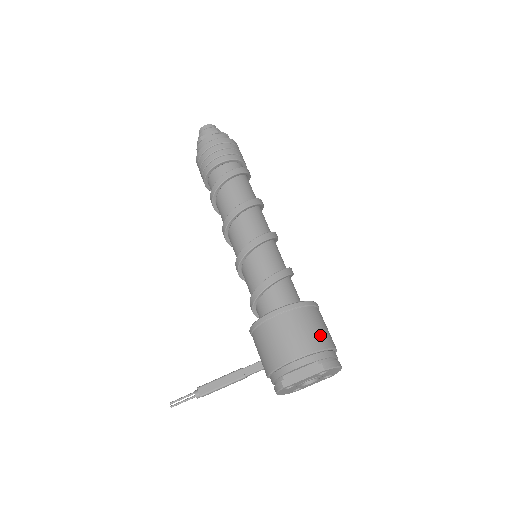
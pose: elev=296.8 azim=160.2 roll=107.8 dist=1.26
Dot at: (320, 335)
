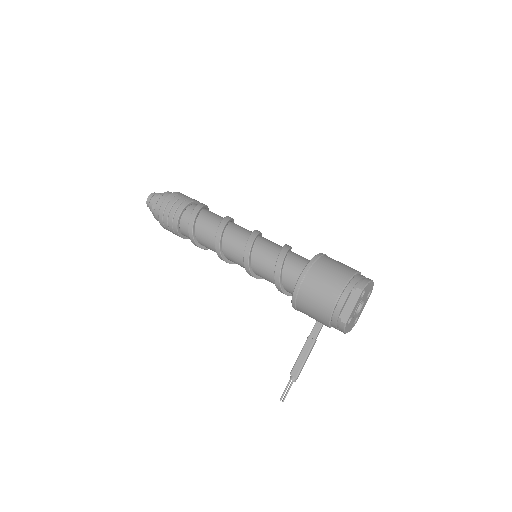
Dot at: (341, 271)
